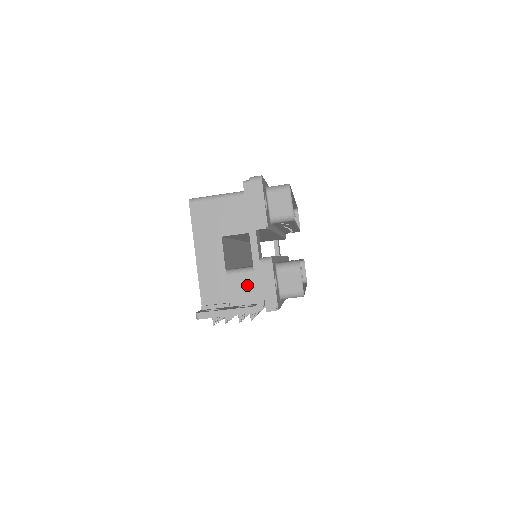
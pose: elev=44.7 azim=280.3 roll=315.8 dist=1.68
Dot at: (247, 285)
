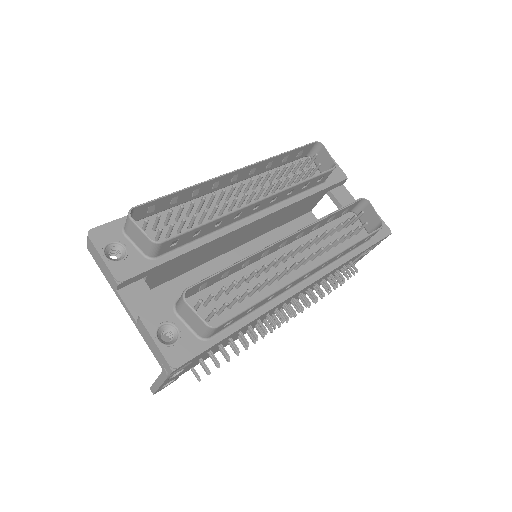
Dot at: occluded
